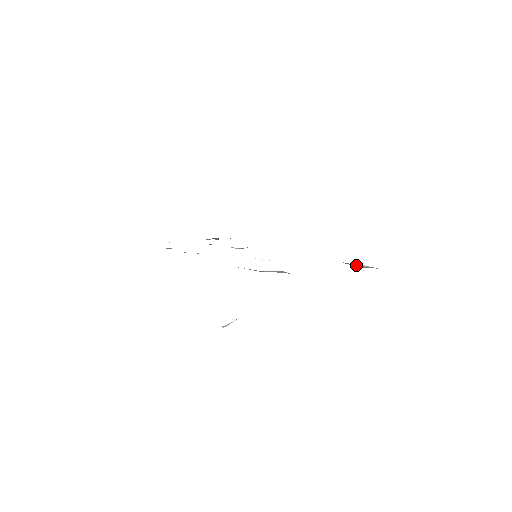
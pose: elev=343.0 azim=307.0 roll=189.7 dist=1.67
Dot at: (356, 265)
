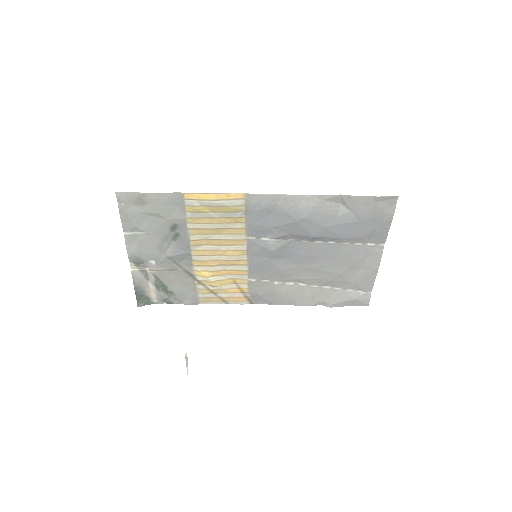
Dot at: (350, 293)
